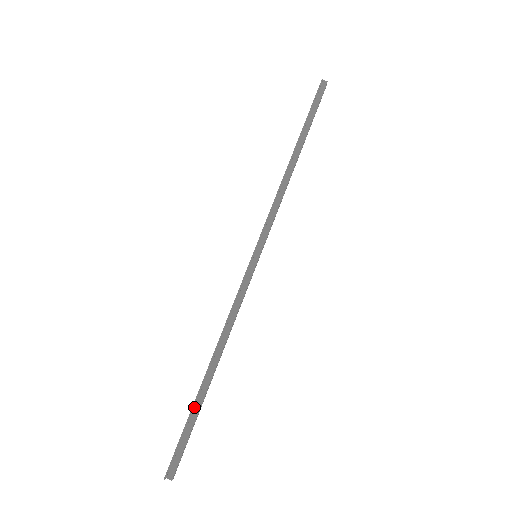
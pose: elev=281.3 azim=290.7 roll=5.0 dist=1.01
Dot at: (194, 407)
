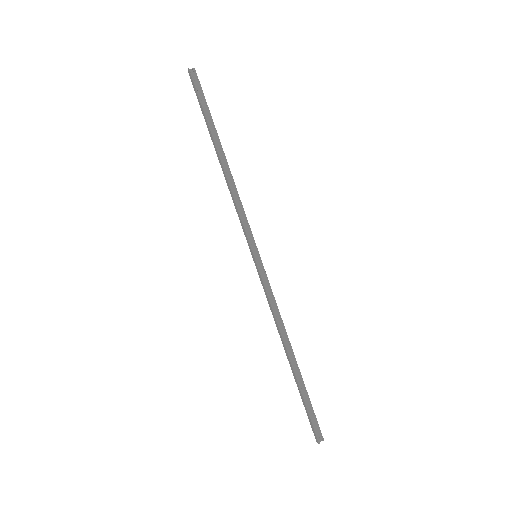
Dot at: (301, 388)
